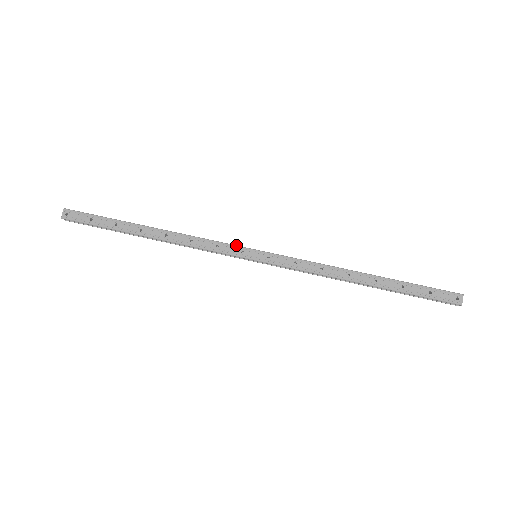
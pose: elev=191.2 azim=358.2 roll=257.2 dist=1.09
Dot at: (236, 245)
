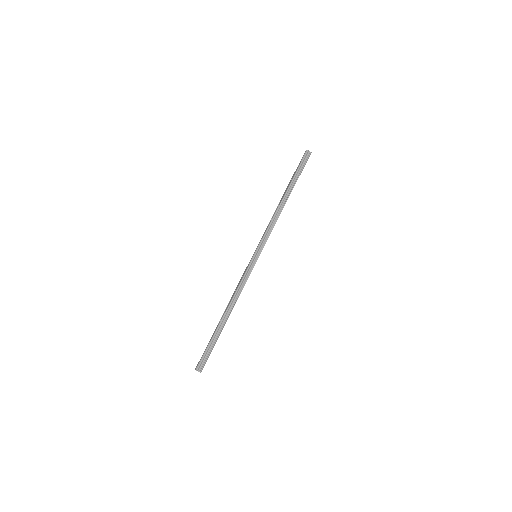
Dot at: occluded
